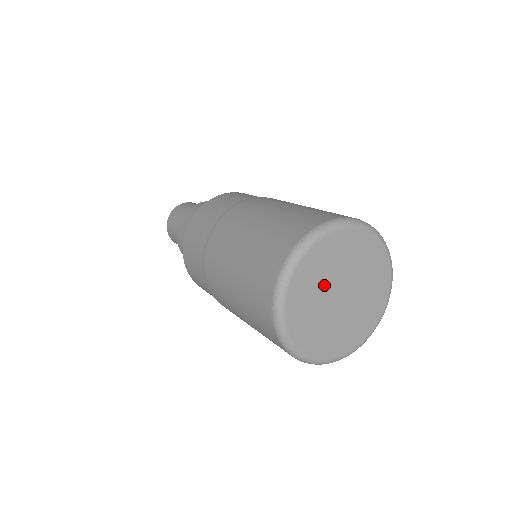
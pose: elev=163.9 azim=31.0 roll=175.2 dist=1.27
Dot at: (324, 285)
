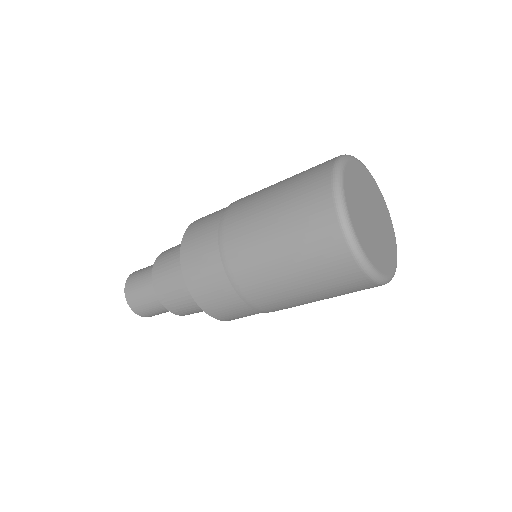
Dot at: (365, 193)
